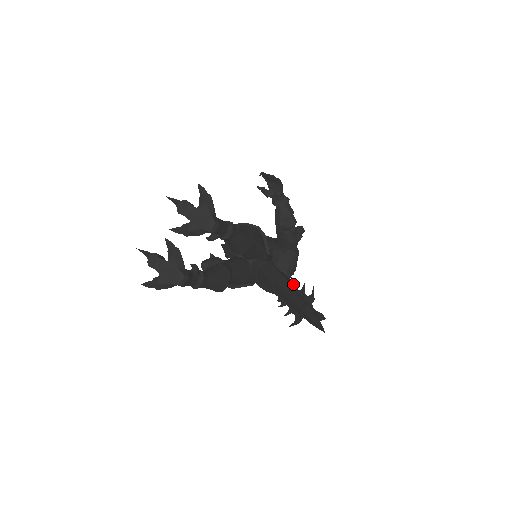
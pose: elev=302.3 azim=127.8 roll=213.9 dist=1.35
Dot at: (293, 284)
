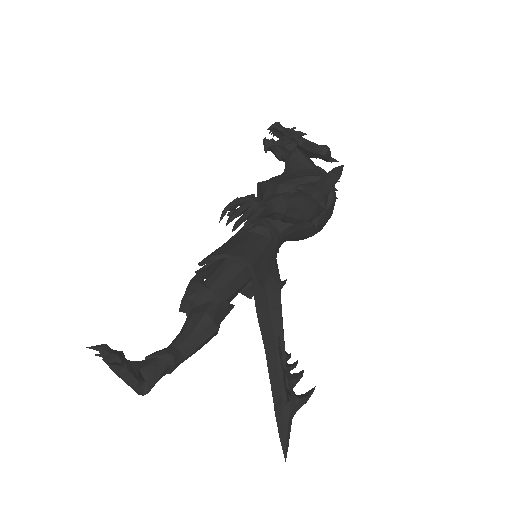
Dot at: (279, 351)
